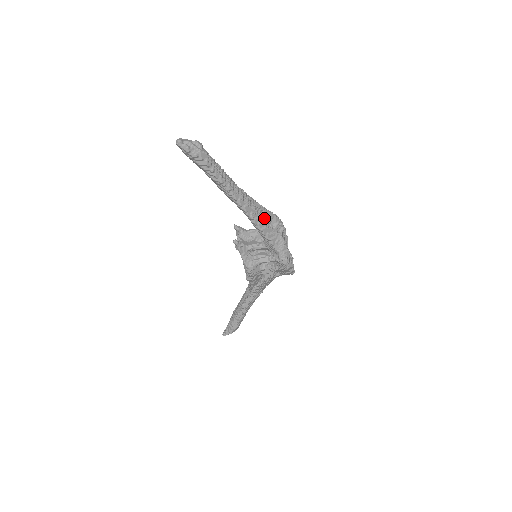
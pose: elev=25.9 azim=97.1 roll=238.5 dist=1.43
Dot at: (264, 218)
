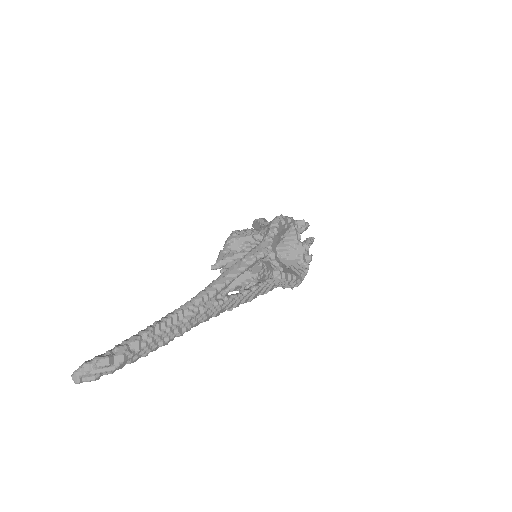
Dot at: (246, 291)
